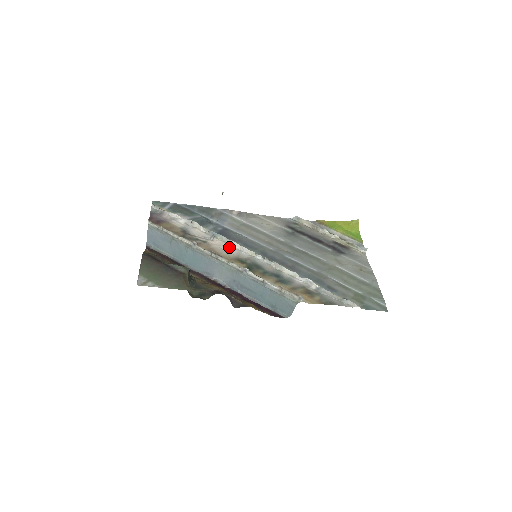
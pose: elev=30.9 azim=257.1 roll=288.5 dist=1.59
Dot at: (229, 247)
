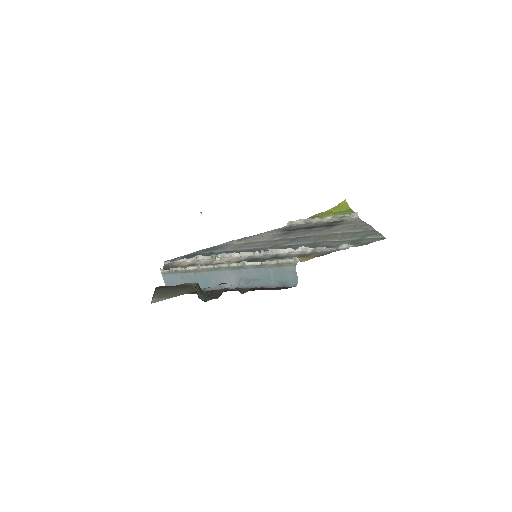
Dot at: (230, 259)
